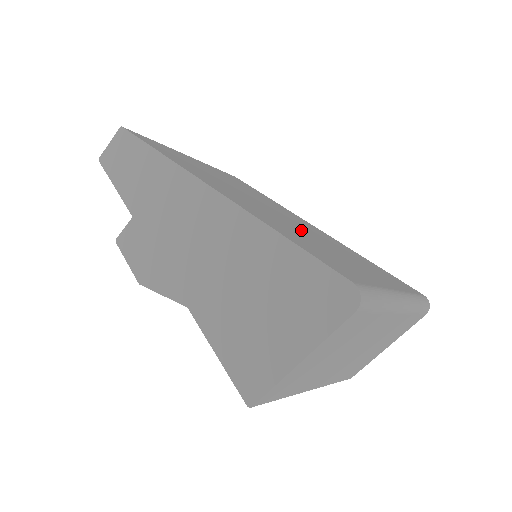
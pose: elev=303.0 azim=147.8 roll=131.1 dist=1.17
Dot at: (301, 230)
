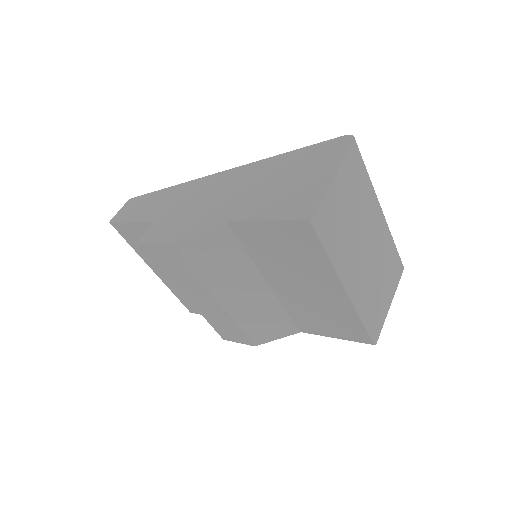
Dot at: occluded
